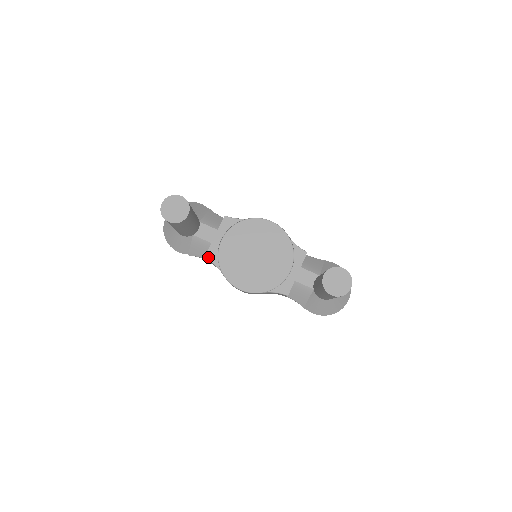
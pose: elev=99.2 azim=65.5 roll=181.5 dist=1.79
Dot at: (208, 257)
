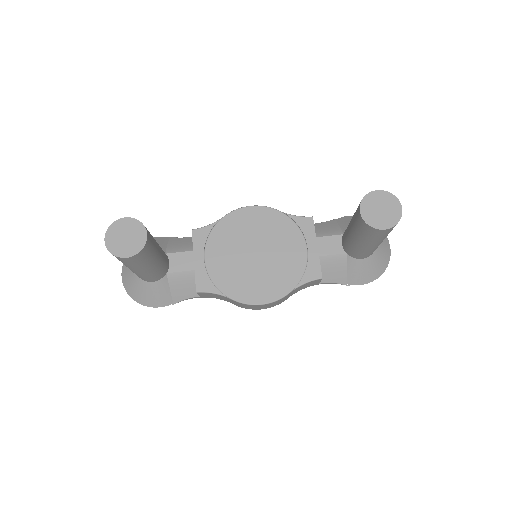
Dot at: (200, 289)
